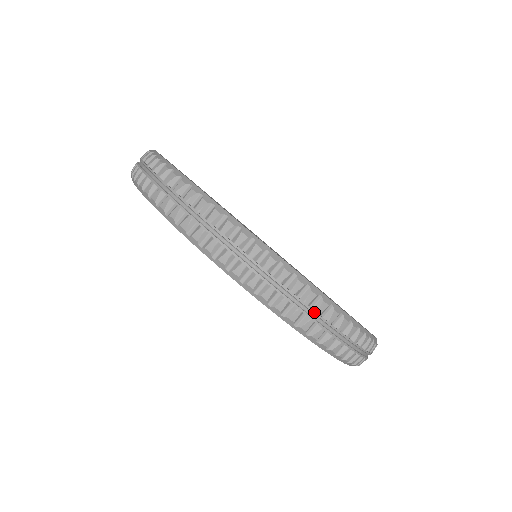
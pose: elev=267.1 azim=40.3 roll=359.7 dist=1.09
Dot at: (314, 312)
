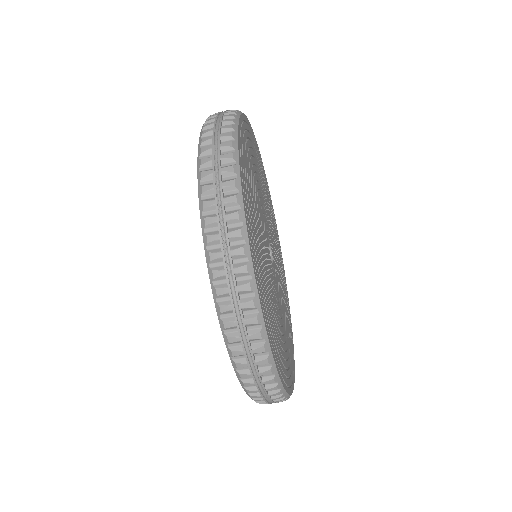
Dot at: occluded
